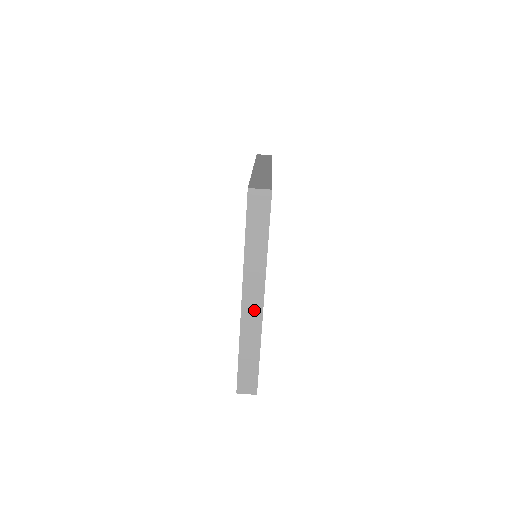
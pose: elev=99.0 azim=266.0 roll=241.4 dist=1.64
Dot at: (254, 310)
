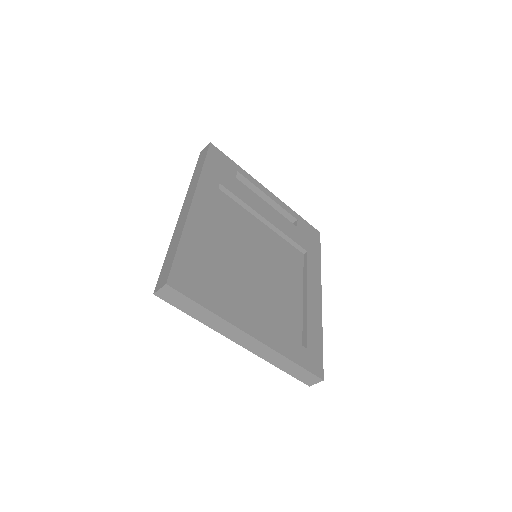
Dot at: (255, 345)
